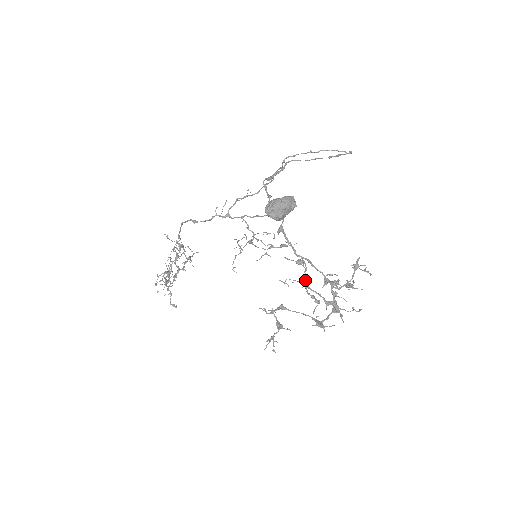
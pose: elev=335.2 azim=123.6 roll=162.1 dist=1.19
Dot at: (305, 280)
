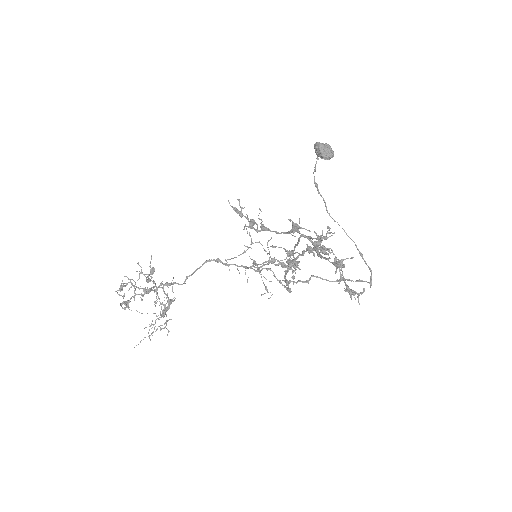
Dot at: occluded
